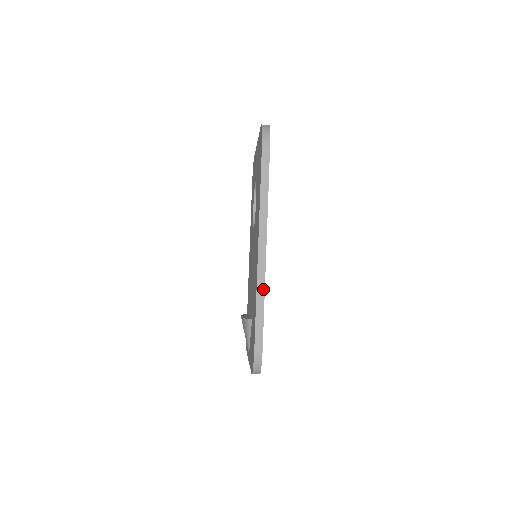
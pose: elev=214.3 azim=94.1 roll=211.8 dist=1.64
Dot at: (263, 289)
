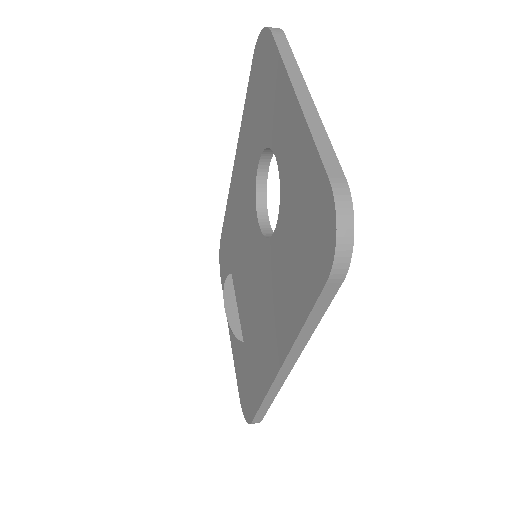
Dot at: (274, 396)
